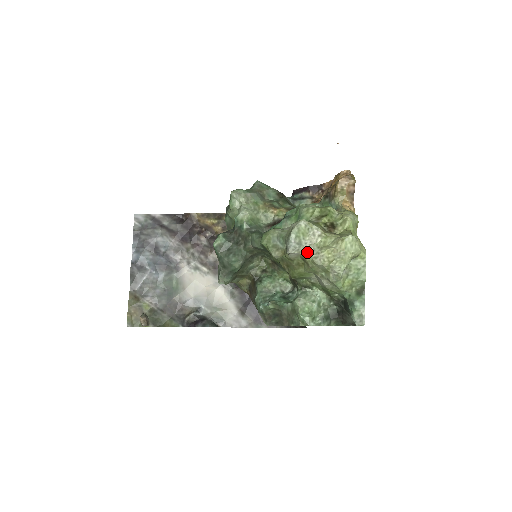
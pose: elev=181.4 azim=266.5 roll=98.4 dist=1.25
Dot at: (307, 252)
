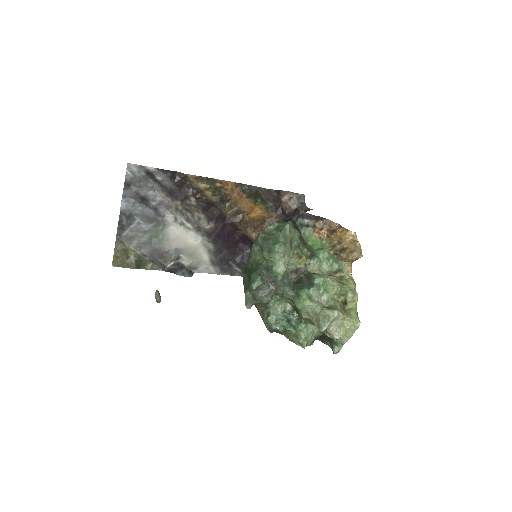
Dot at: (331, 330)
